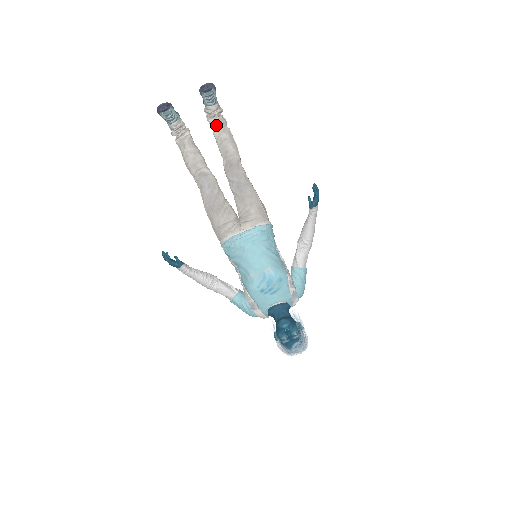
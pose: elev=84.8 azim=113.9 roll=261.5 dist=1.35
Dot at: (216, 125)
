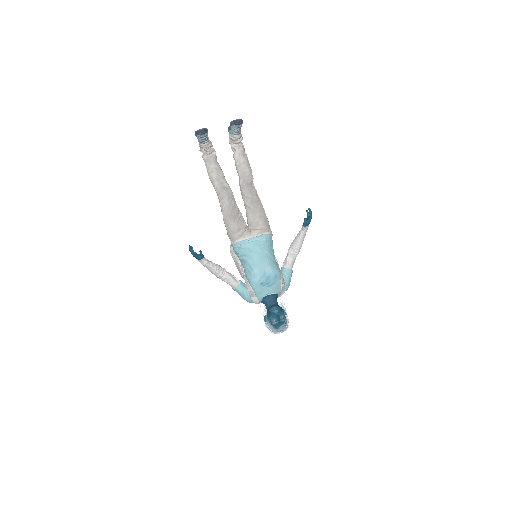
Dot at: (238, 150)
